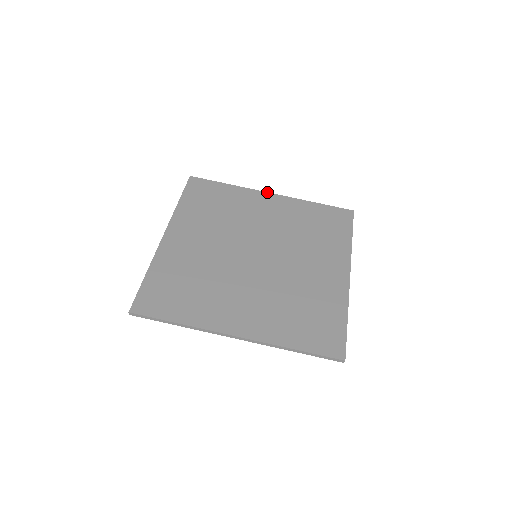
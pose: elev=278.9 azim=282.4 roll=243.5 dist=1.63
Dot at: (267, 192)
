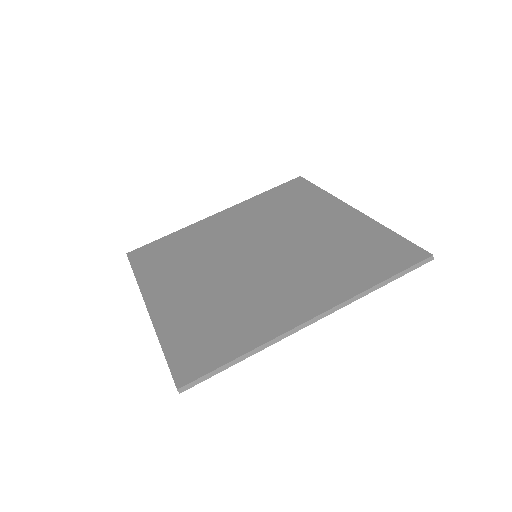
Dot at: (212, 215)
